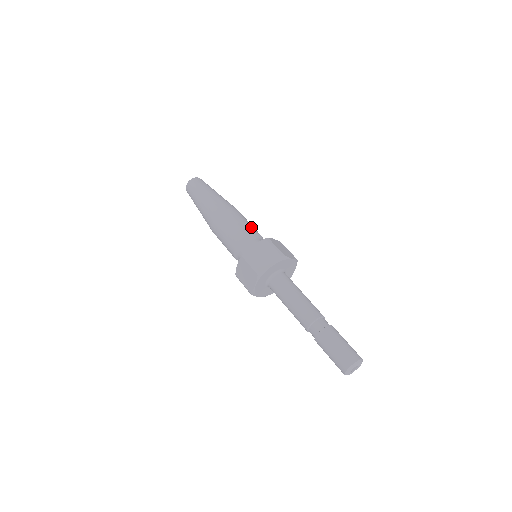
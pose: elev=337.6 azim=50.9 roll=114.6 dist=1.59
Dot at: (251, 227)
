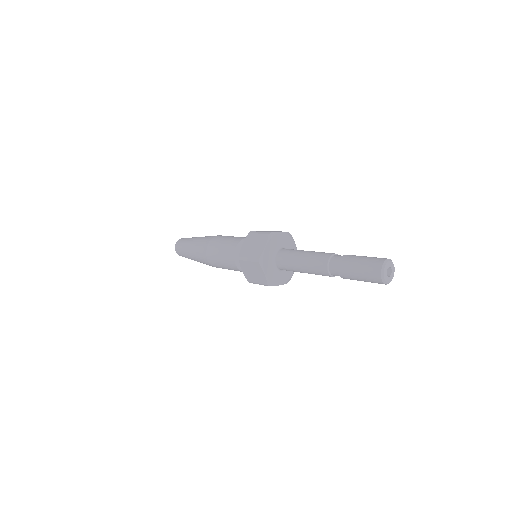
Dot at: (237, 237)
